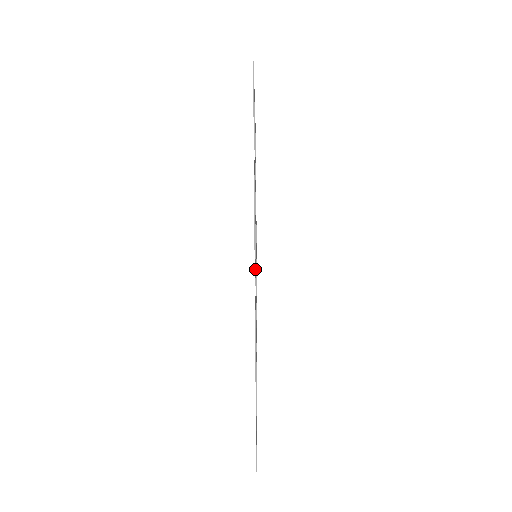
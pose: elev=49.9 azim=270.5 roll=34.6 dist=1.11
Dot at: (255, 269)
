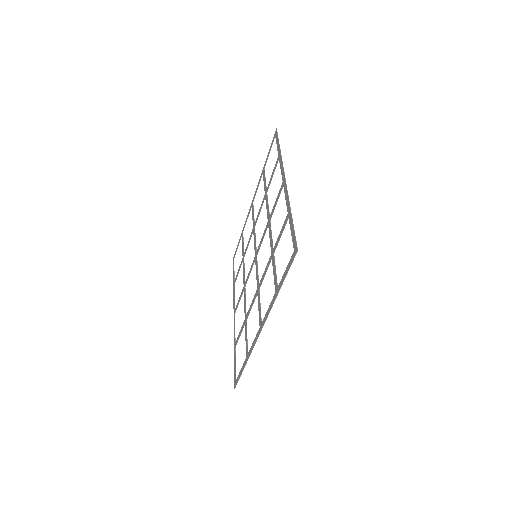
Dot at: (260, 313)
